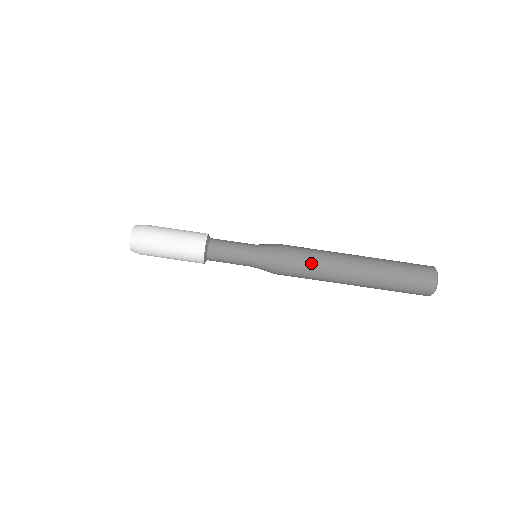
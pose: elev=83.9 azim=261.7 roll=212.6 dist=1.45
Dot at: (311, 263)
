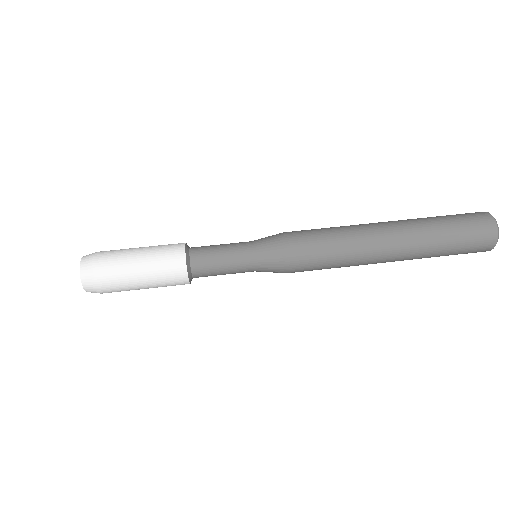
Dot at: (325, 228)
